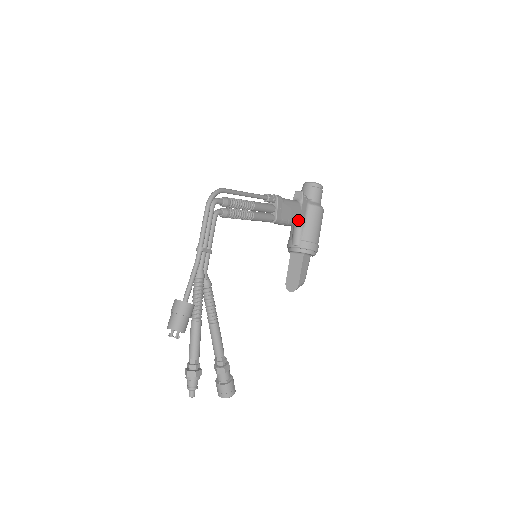
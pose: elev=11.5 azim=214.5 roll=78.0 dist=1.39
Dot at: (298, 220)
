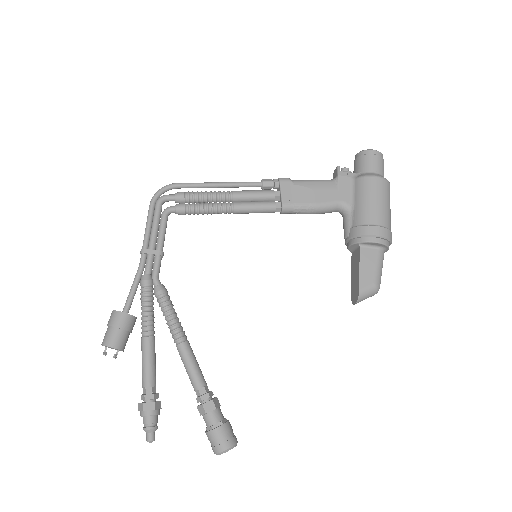
Dot at: (334, 202)
